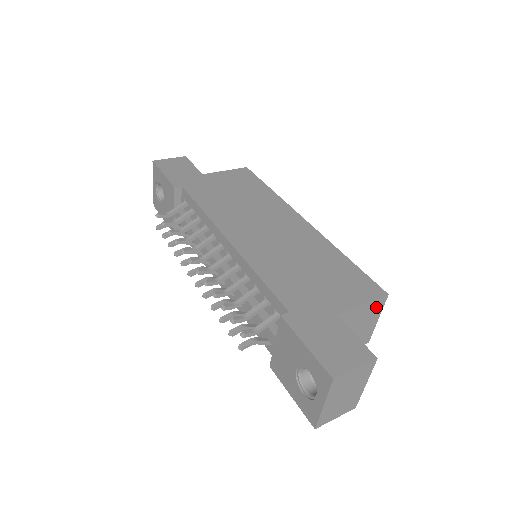
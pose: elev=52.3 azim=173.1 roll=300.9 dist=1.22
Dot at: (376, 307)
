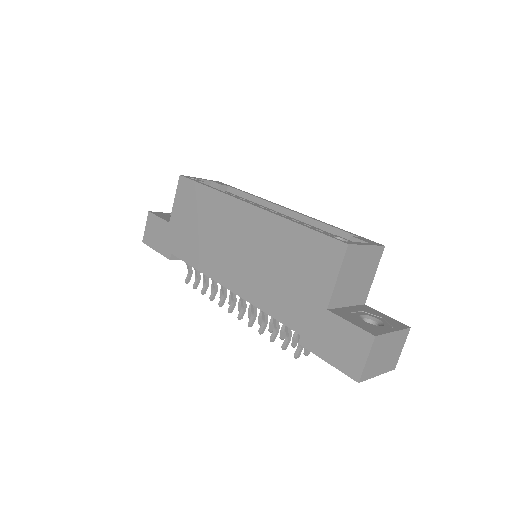
Dot at: (352, 256)
